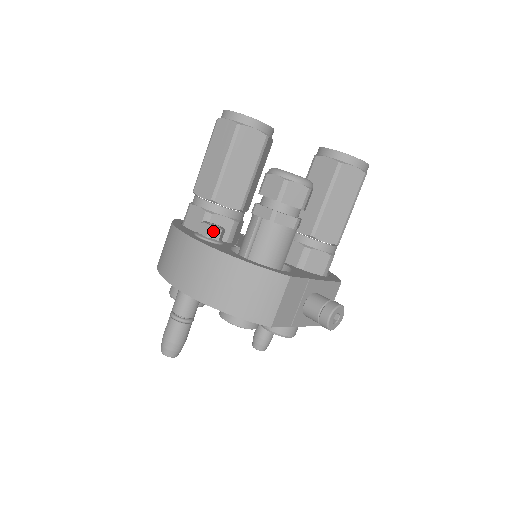
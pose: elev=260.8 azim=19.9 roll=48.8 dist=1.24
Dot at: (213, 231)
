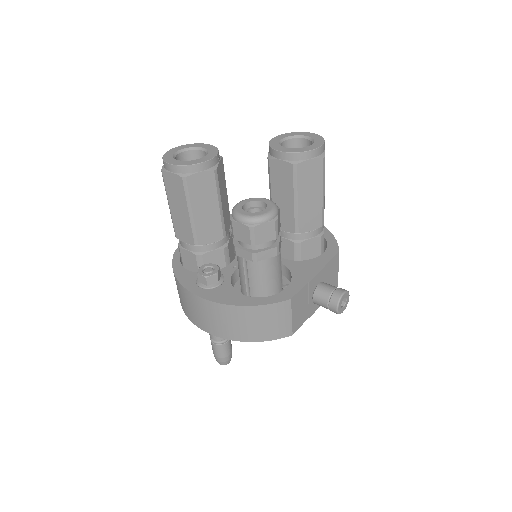
Dot at: (210, 279)
